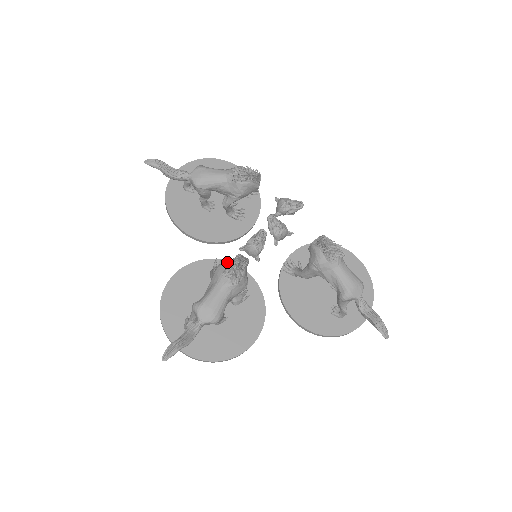
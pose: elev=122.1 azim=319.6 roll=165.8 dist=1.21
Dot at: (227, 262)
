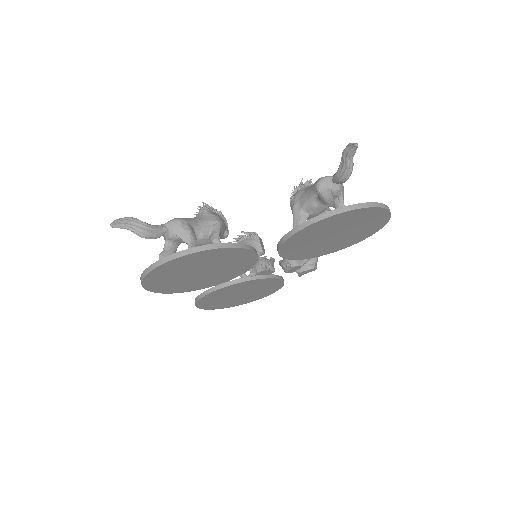
Dot at: occluded
